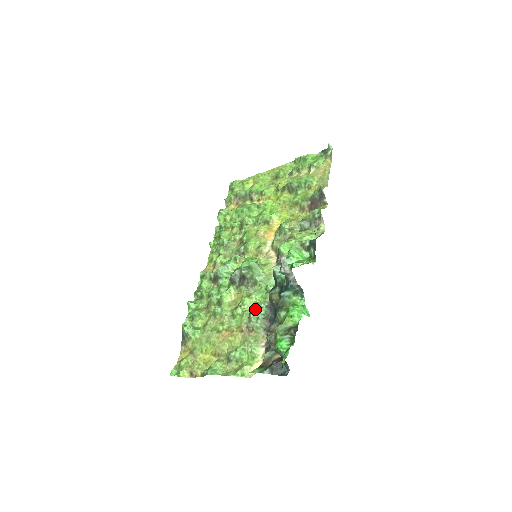
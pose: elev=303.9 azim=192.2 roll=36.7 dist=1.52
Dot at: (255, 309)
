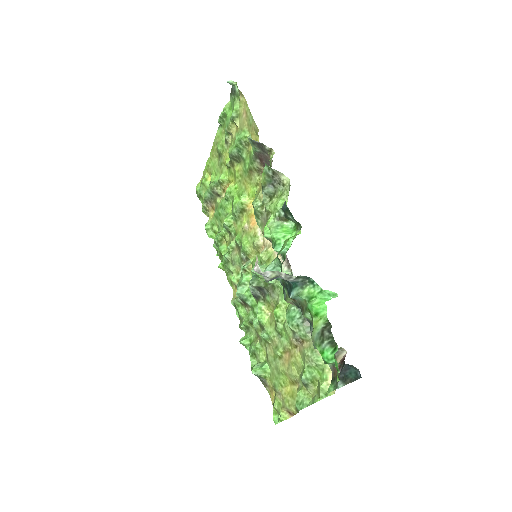
Dot at: (289, 318)
